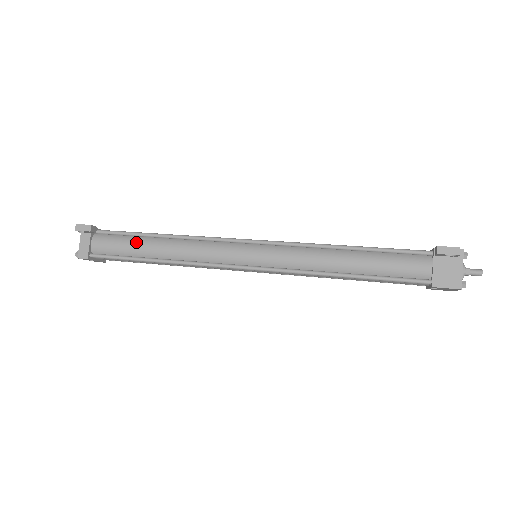
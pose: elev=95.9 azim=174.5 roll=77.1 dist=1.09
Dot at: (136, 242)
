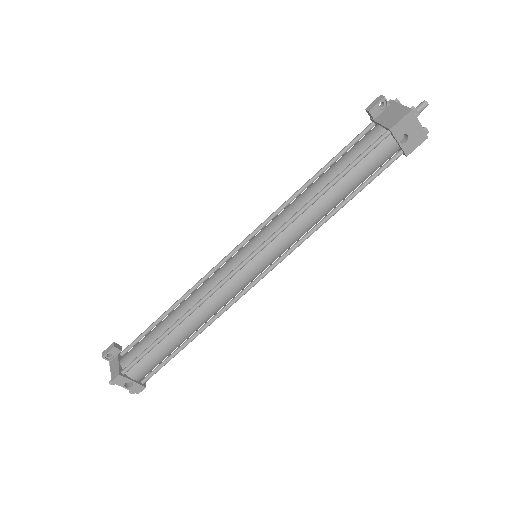
Dot at: (155, 328)
